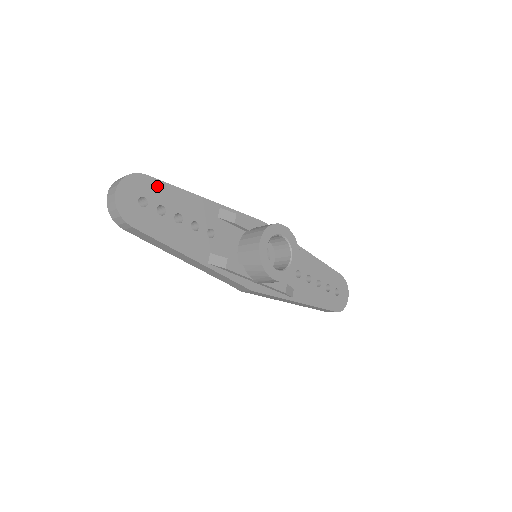
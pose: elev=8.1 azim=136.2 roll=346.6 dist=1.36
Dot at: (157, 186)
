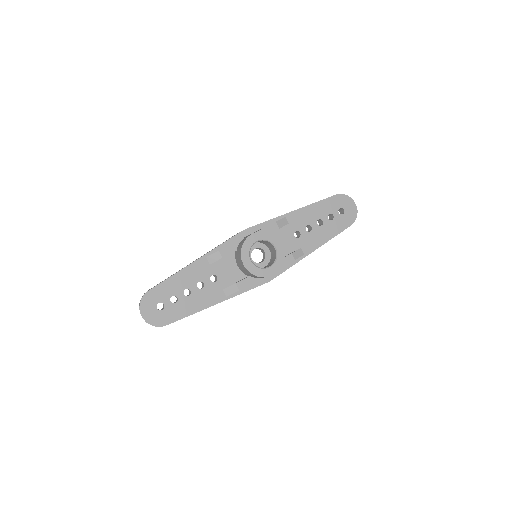
Dot at: (160, 289)
